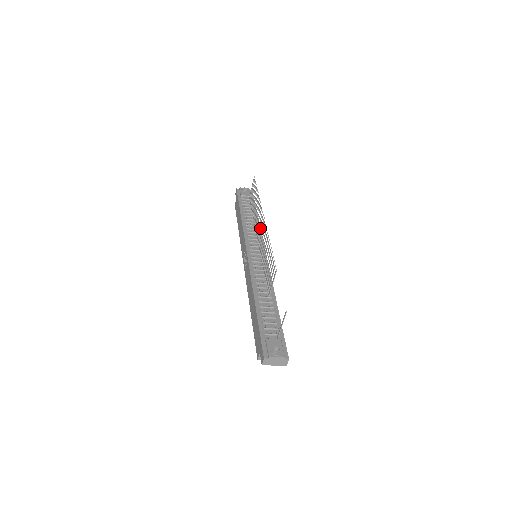
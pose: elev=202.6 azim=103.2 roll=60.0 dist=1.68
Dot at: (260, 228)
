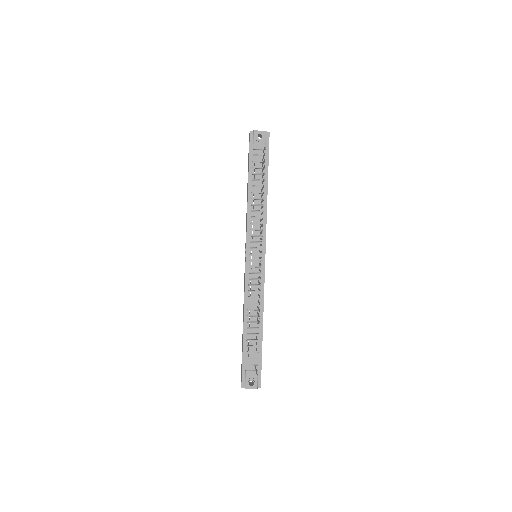
Dot at: (266, 214)
